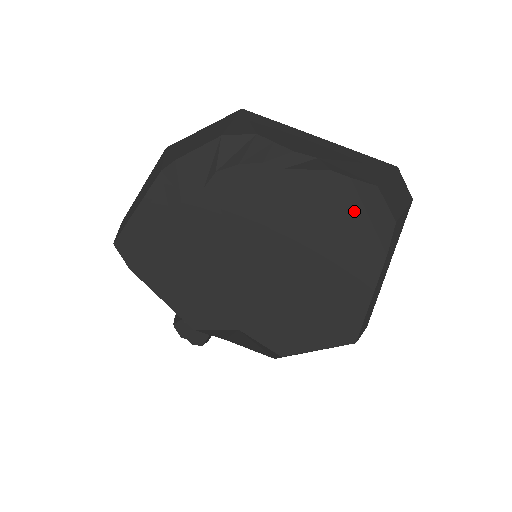
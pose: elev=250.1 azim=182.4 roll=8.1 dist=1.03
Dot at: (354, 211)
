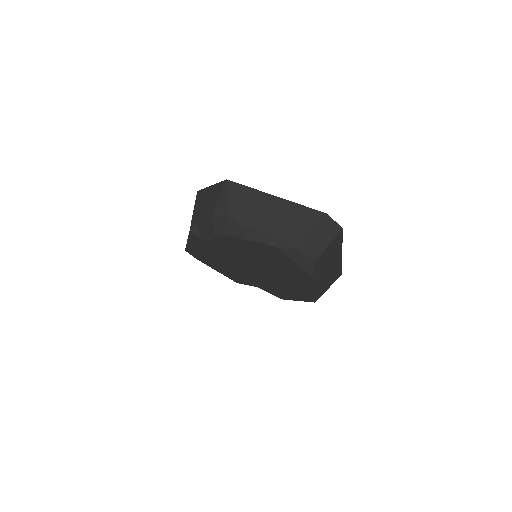
Dot at: (287, 260)
